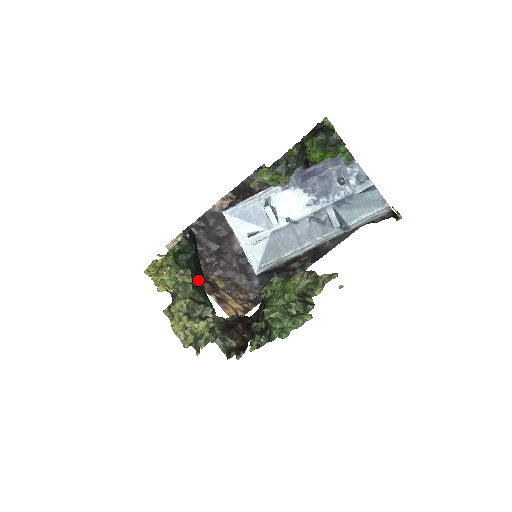
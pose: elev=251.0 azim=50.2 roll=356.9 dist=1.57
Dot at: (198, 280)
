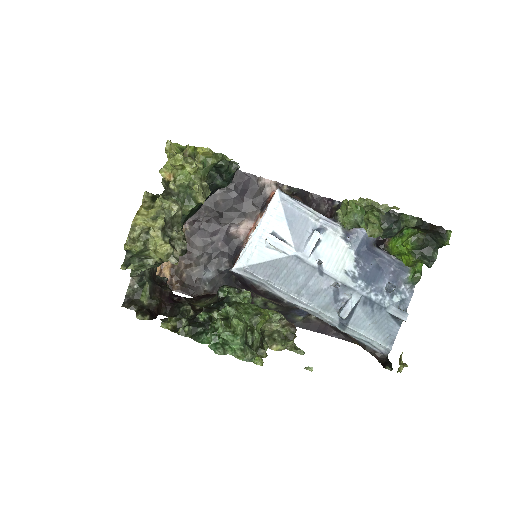
Dot at: (194, 210)
